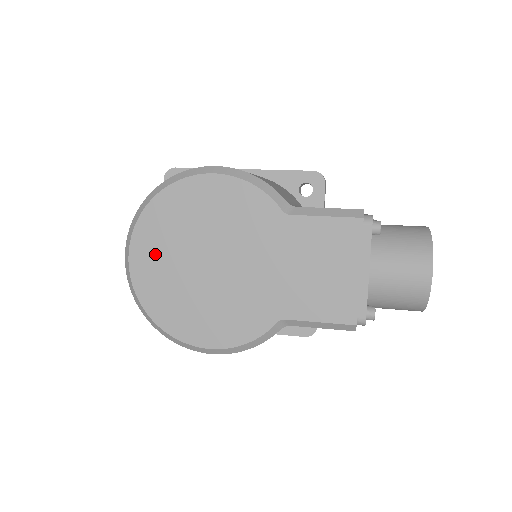
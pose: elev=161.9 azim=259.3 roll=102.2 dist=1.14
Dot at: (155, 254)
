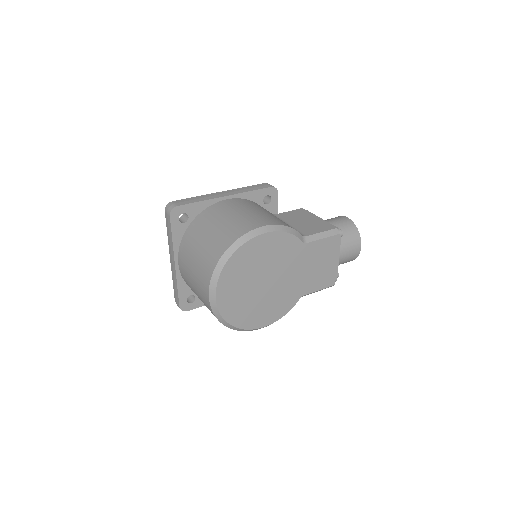
Dot at: (233, 290)
